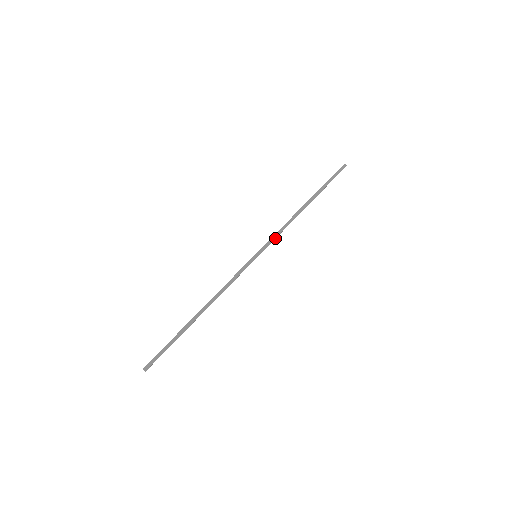
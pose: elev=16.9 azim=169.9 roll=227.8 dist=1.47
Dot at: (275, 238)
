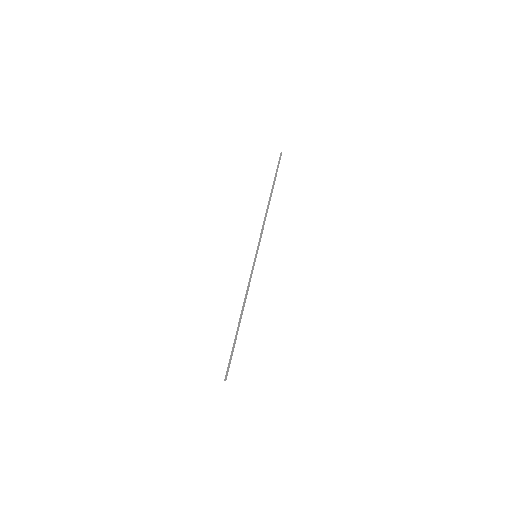
Dot at: occluded
